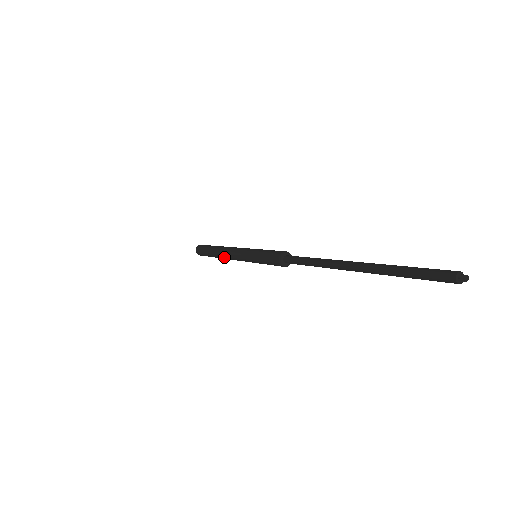
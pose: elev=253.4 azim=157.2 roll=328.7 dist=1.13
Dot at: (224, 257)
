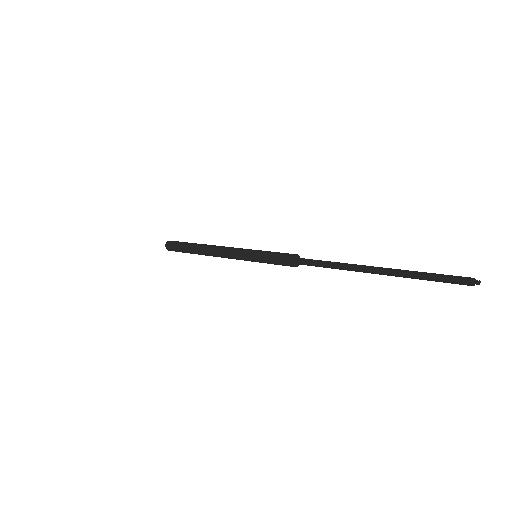
Dot at: (211, 249)
